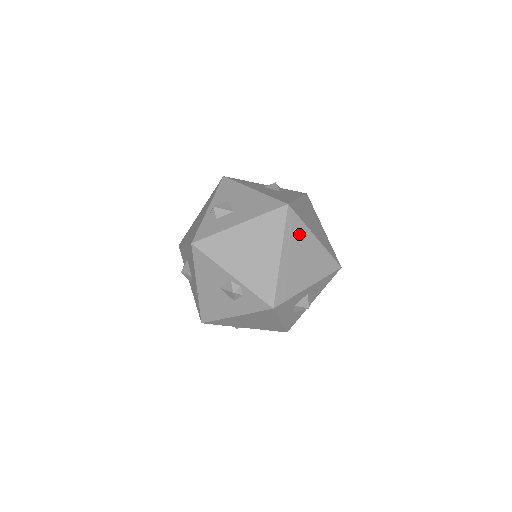
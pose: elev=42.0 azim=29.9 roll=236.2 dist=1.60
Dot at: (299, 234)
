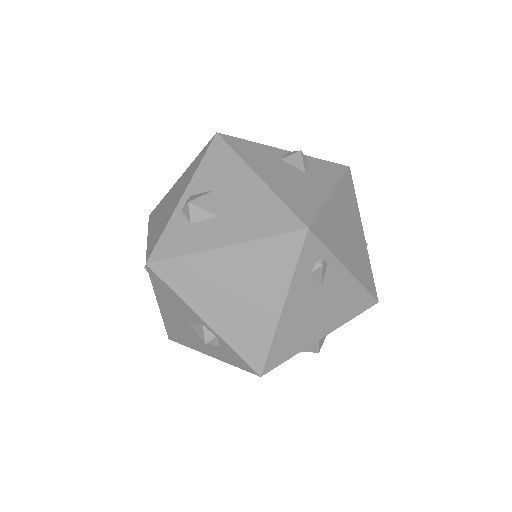
Dot at: (319, 271)
